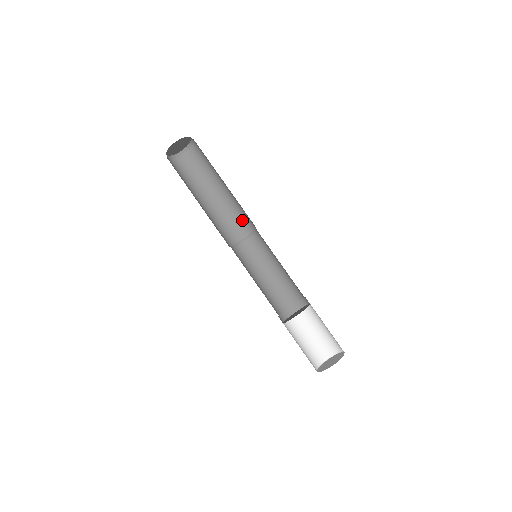
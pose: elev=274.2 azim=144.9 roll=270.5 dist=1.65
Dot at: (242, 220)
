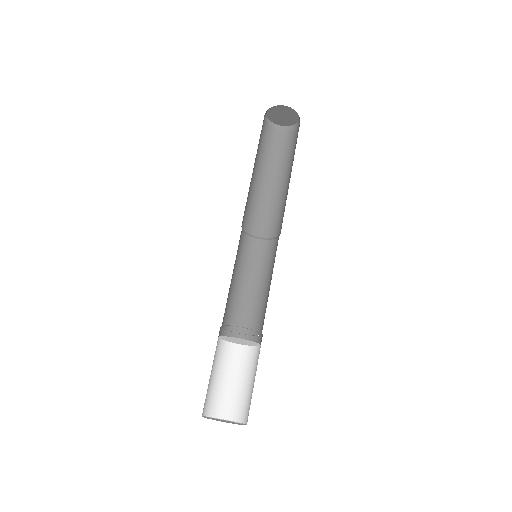
Dot at: occluded
